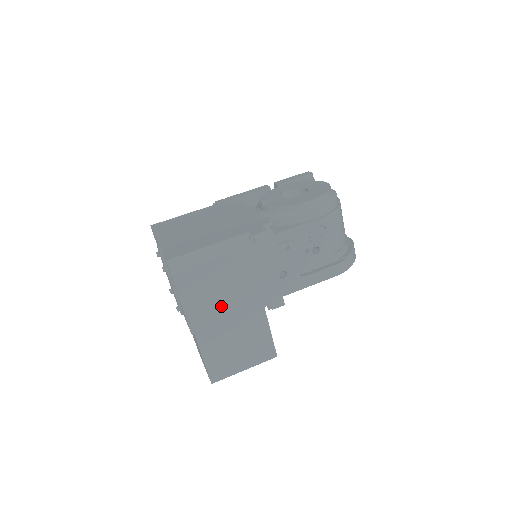
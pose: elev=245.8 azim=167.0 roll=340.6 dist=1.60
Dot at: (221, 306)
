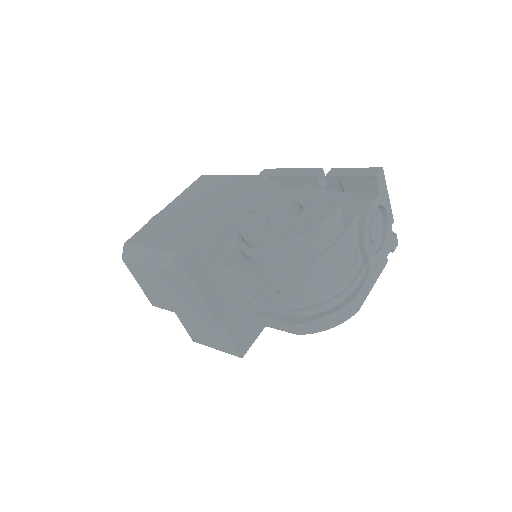
Dot at: (166, 299)
